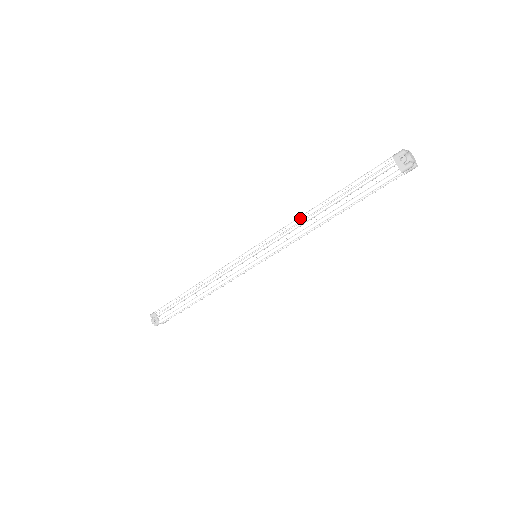
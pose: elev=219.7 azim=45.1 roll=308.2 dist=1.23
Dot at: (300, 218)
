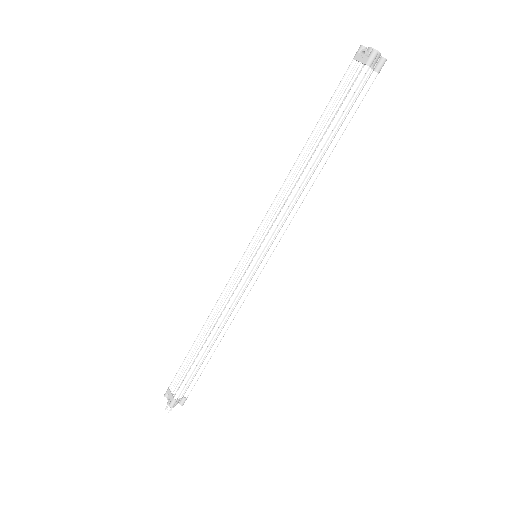
Dot at: (285, 180)
